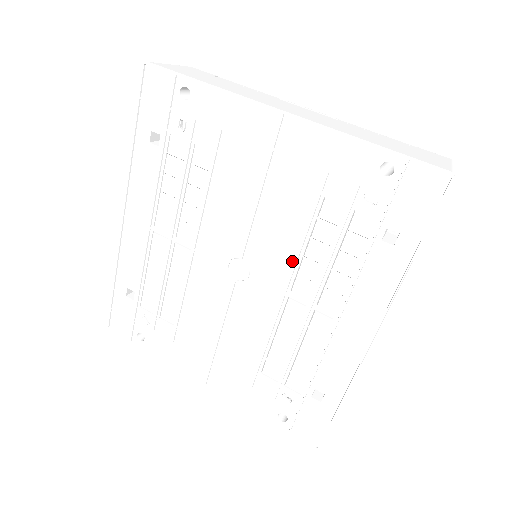
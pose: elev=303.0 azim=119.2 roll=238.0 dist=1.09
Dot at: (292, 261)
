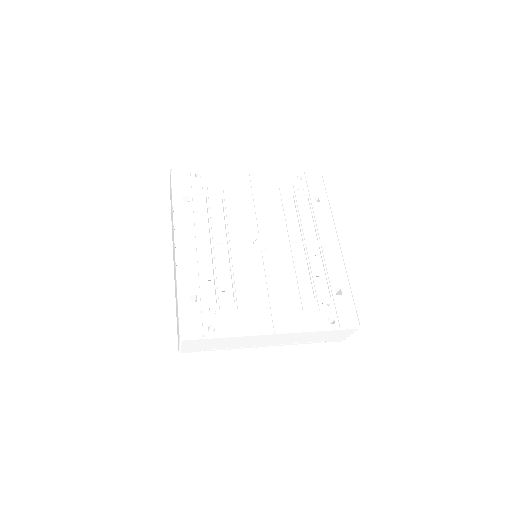
Dot at: (285, 227)
